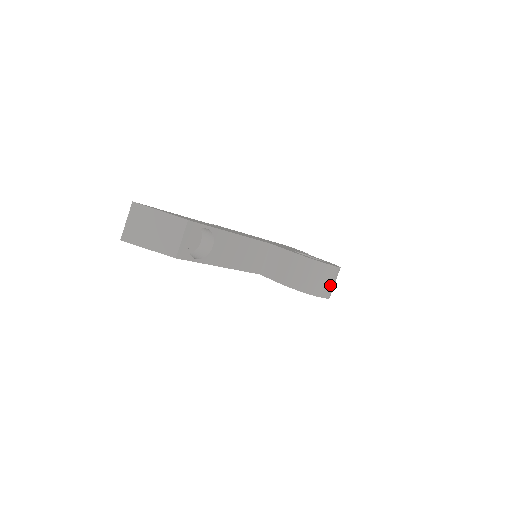
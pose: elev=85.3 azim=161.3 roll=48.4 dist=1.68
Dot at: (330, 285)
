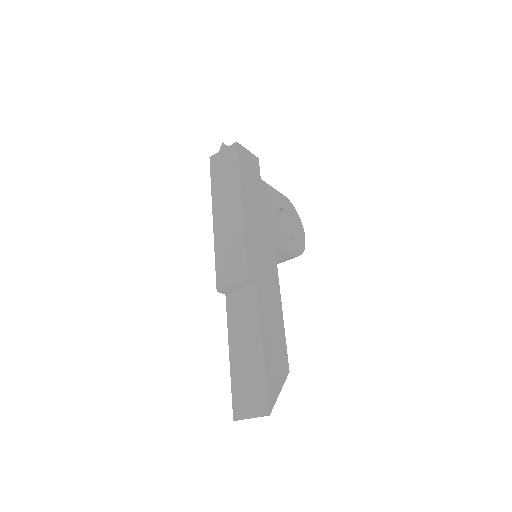
Dot at: occluded
